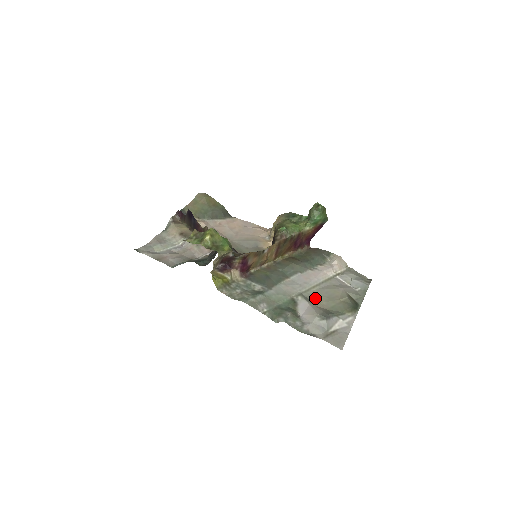
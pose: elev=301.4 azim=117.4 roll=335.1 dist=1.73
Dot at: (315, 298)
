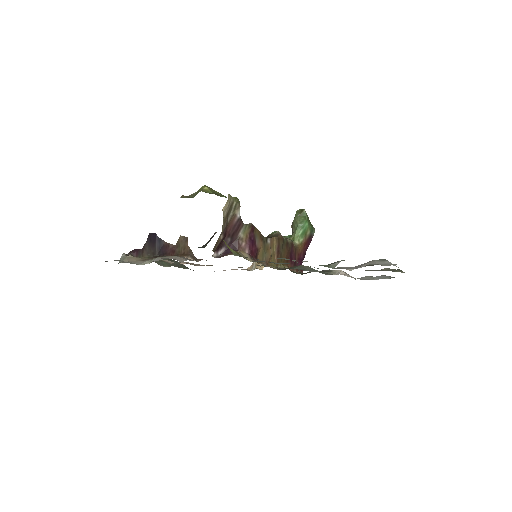
Dot at: occluded
